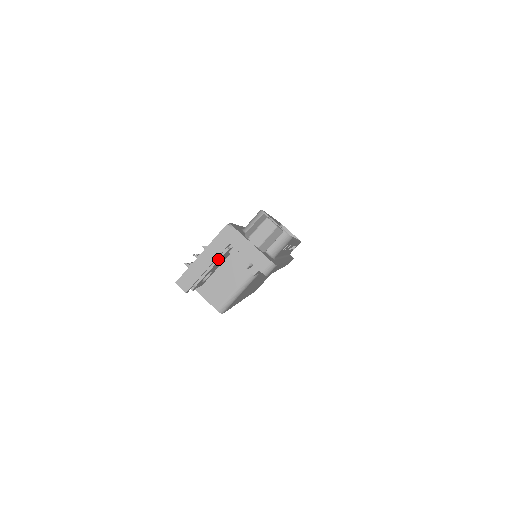
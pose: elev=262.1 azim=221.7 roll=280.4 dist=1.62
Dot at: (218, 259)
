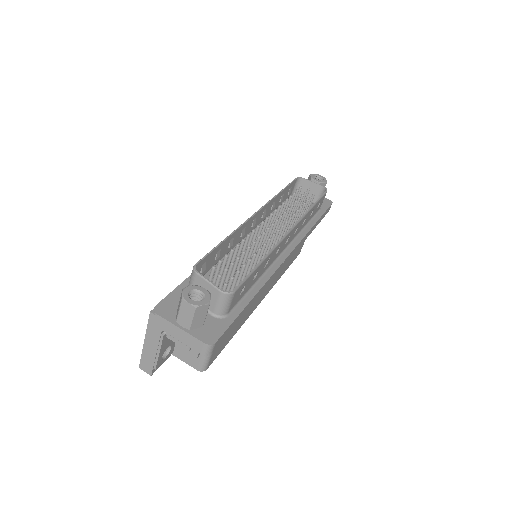
Dot at: (160, 345)
